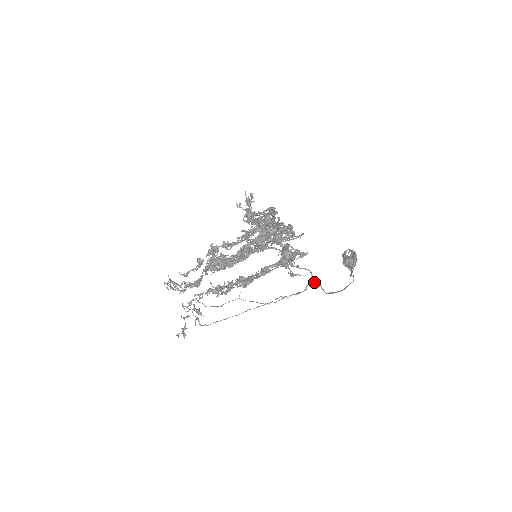
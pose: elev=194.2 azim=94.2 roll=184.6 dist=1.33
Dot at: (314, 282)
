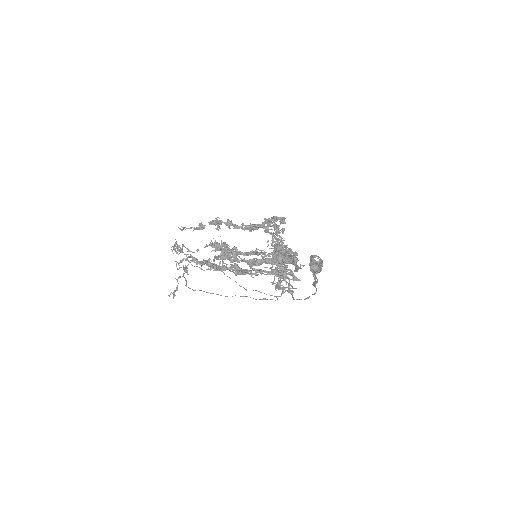
Dot at: (289, 290)
